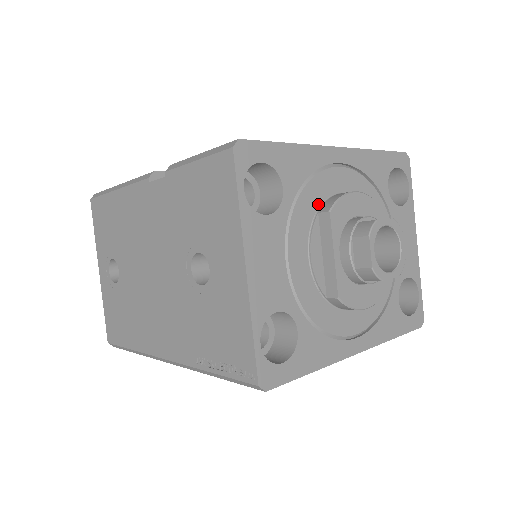
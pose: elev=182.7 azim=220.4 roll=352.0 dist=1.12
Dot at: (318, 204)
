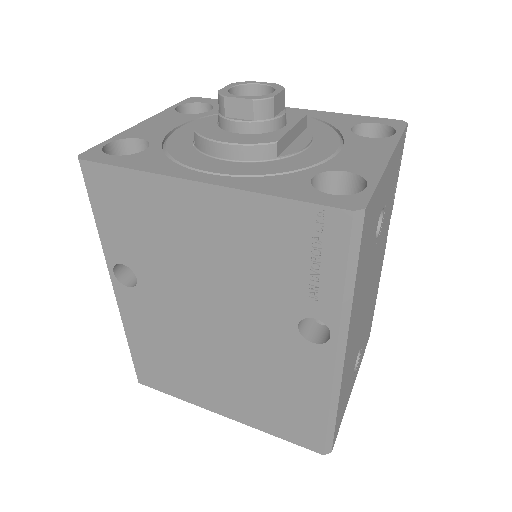
Dot at: occluded
